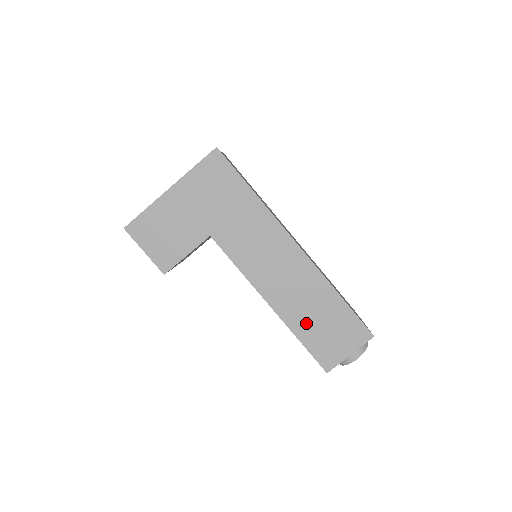
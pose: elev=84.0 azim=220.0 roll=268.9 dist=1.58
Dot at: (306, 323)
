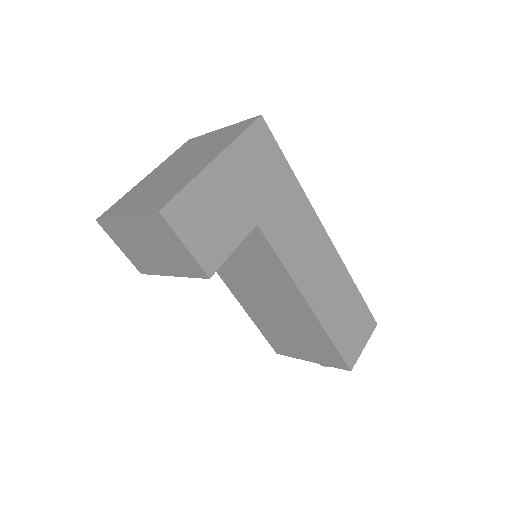
Dot at: (336, 320)
